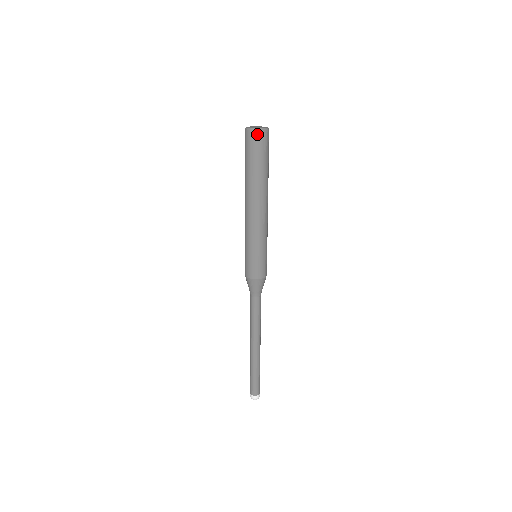
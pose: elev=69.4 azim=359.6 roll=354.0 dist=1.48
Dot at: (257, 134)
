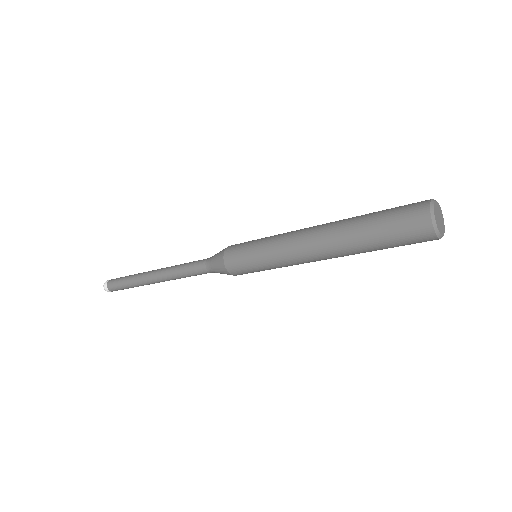
Dot at: (431, 238)
